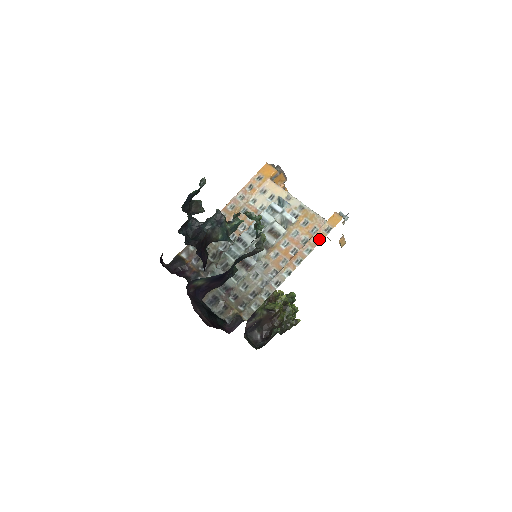
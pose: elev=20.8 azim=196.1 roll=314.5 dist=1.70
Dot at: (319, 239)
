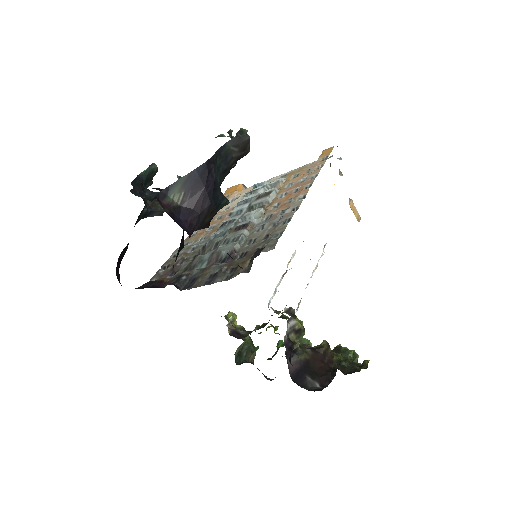
Dot at: (320, 167)
